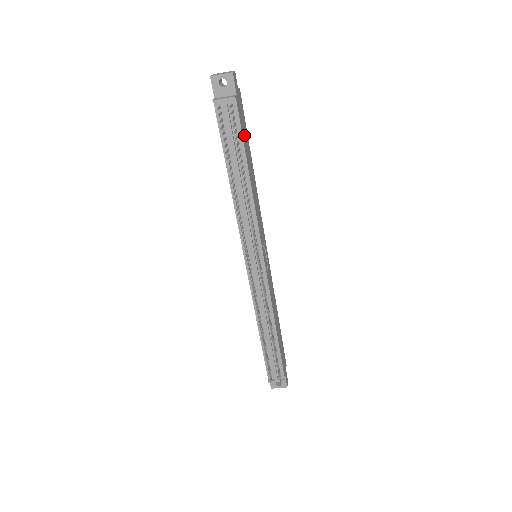
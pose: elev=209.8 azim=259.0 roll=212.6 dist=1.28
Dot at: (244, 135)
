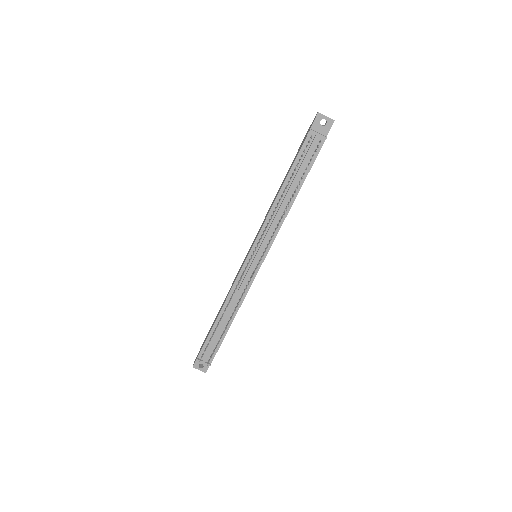
Dot at: occluded
